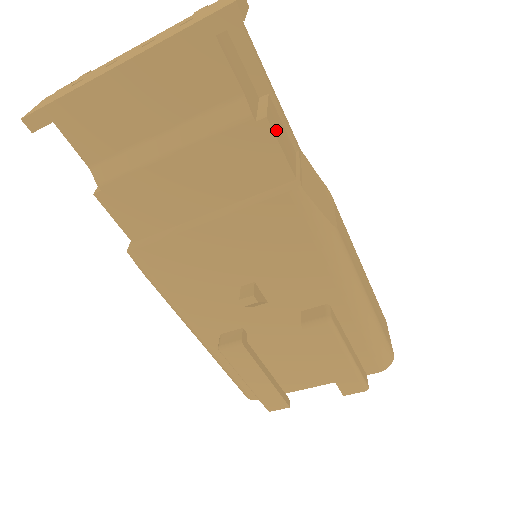
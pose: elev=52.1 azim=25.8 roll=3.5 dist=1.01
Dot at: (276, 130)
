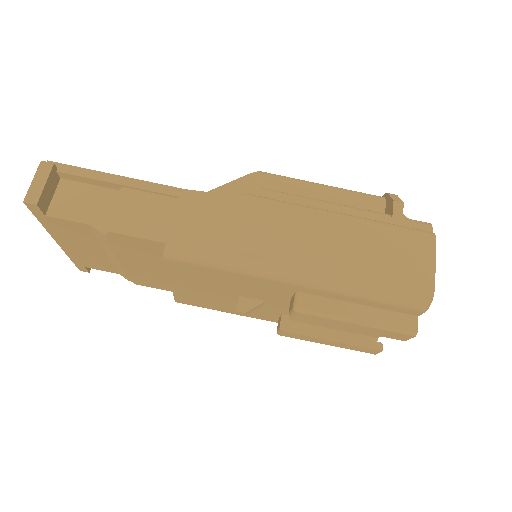
Dot at: (128, 223)
